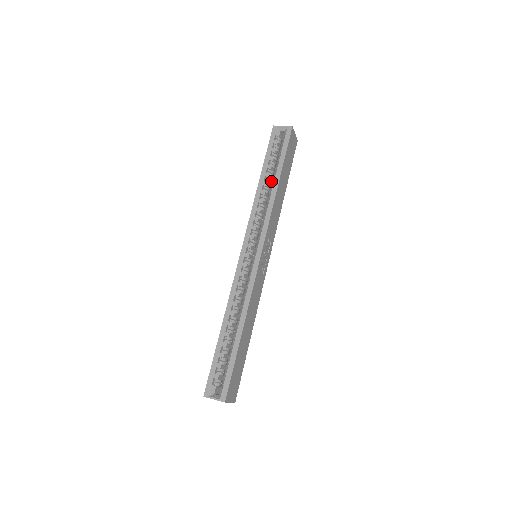
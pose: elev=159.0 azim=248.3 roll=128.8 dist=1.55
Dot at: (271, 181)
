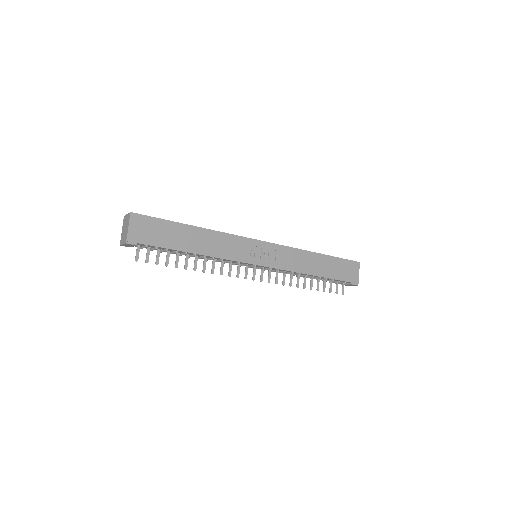
Dot at: occluded
